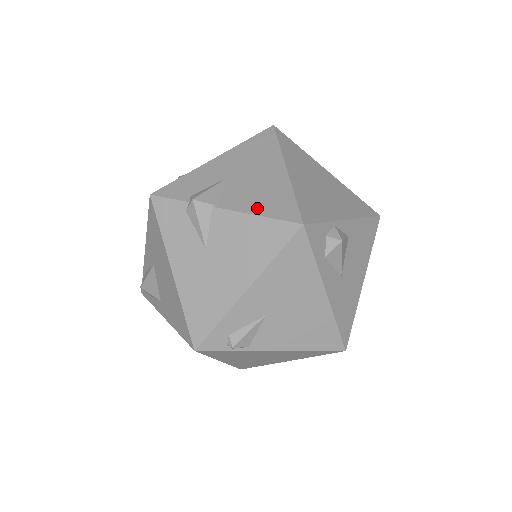
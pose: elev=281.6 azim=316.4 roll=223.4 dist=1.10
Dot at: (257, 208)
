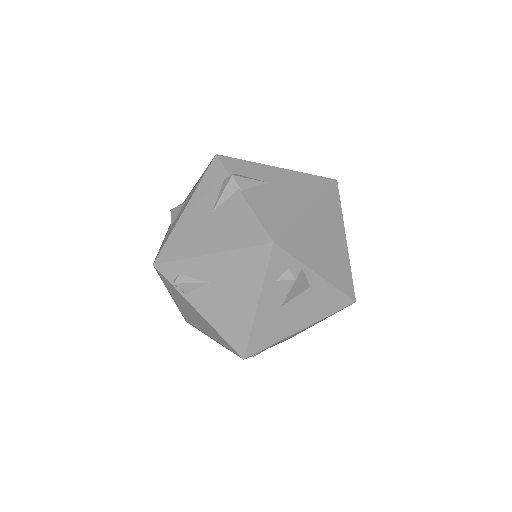
Dot at: (261, 211)
